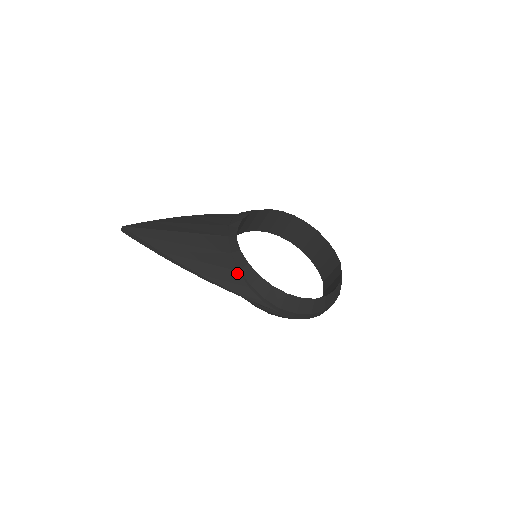
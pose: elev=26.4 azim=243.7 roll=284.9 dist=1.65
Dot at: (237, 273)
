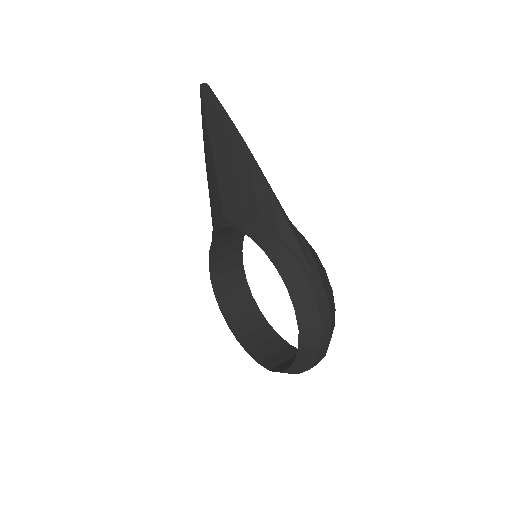
Dot at: occluded
